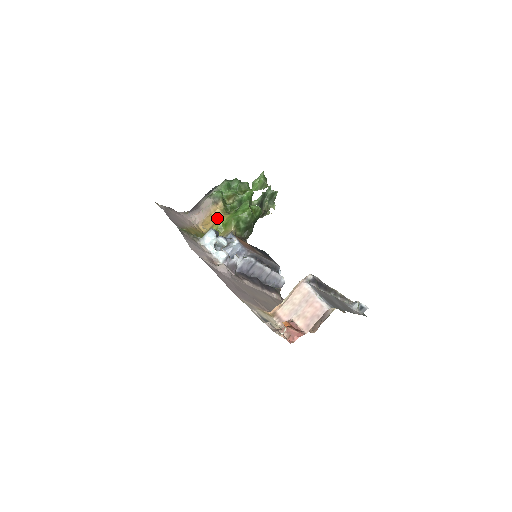
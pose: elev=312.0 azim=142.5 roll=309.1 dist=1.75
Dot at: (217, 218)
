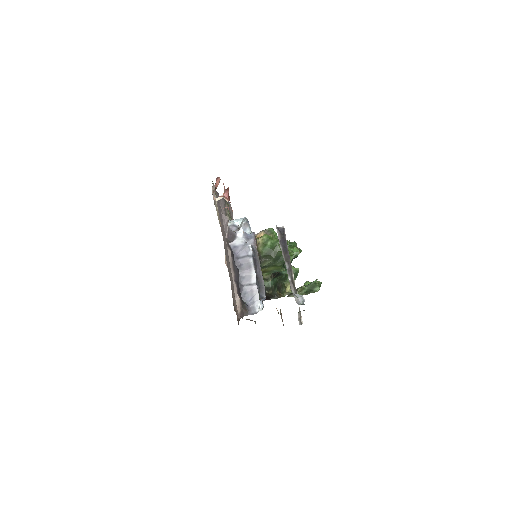
Dot at: occluded
